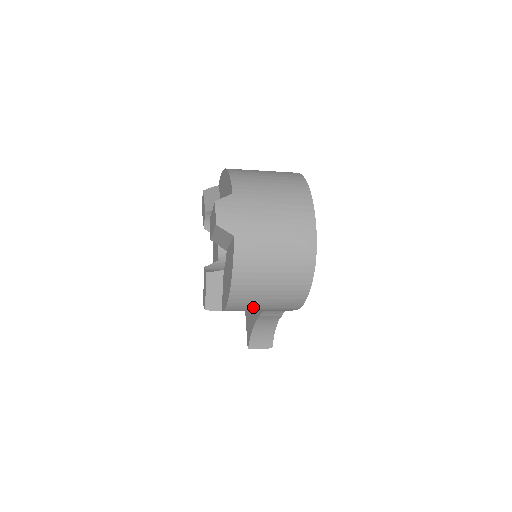
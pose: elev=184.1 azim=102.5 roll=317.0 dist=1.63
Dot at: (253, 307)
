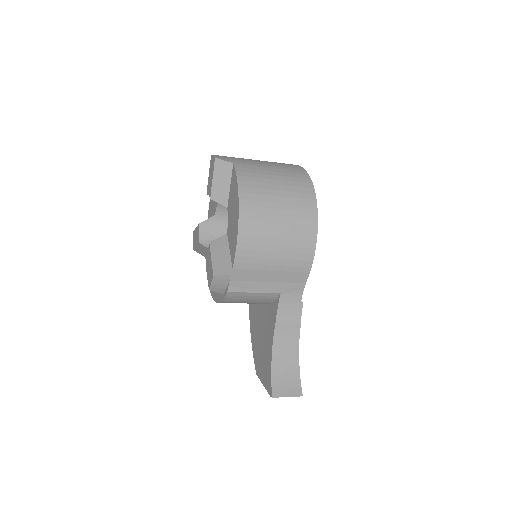
Dot at: (266, 243)
